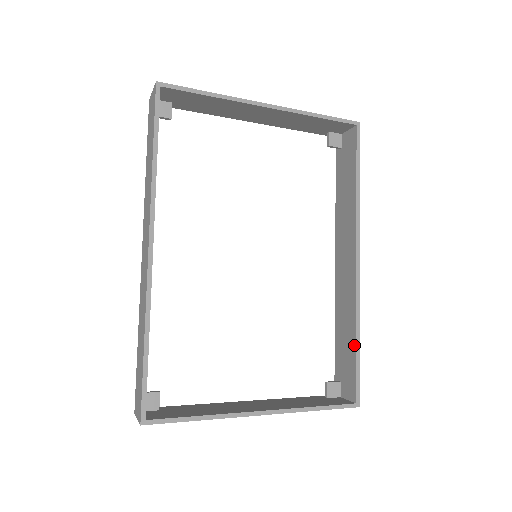
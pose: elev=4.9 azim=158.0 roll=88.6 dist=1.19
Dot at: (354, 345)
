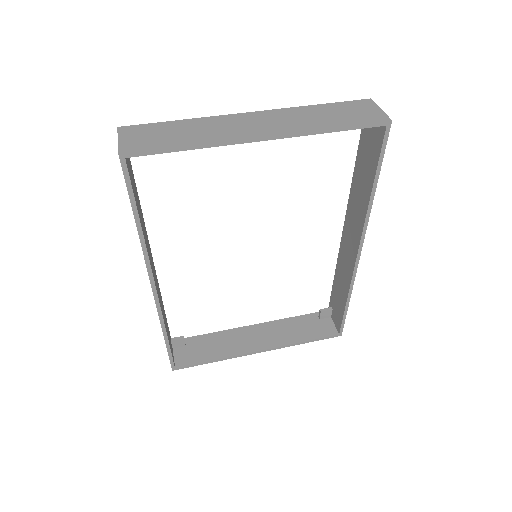
Dot at: (344, 304)
